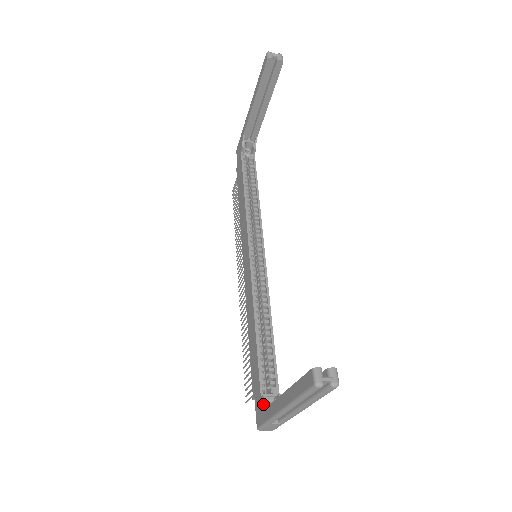
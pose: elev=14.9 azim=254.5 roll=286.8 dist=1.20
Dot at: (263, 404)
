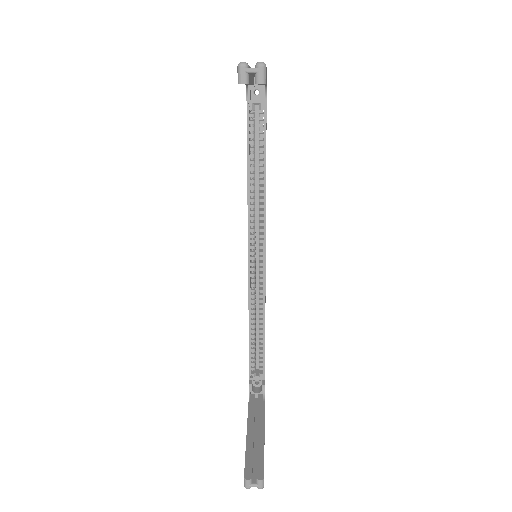
Dot at: (249, 389)
